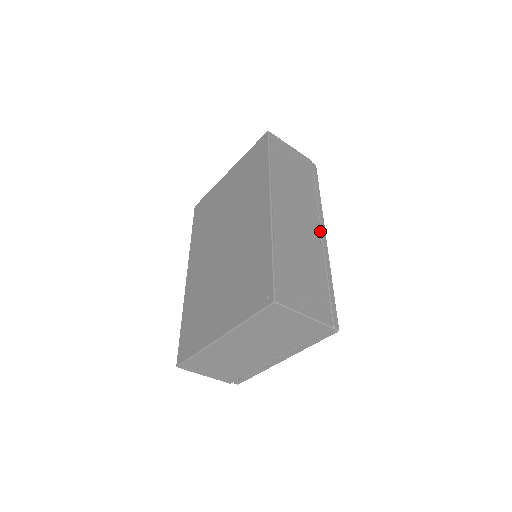
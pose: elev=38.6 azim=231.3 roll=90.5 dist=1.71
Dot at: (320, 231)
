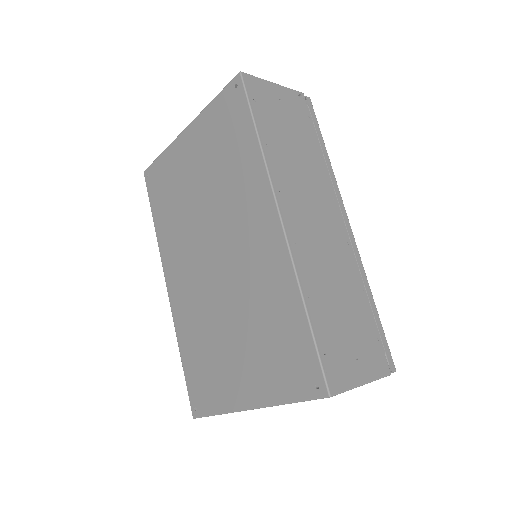
Dot at: (344, 224)
